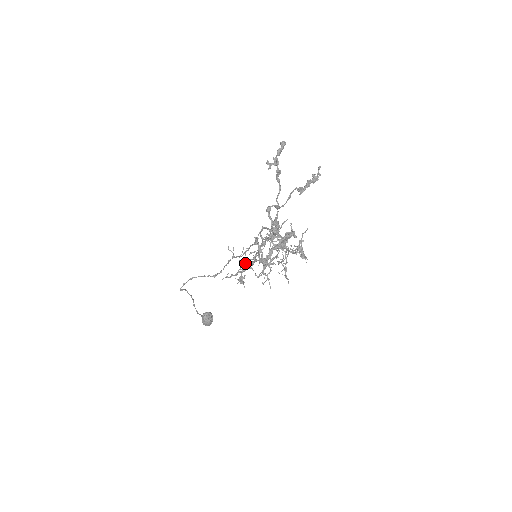
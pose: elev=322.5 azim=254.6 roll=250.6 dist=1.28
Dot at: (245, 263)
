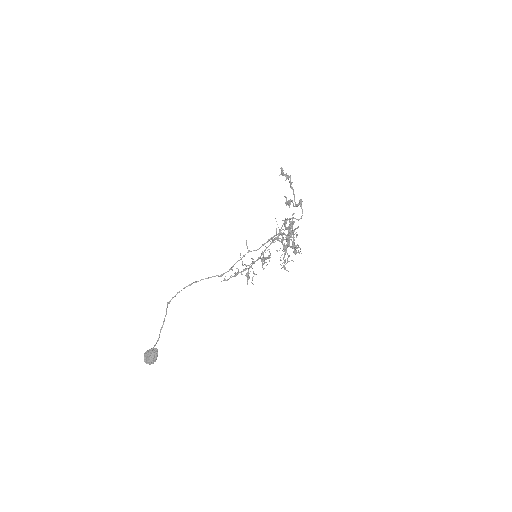
Dot at: (244, 264)
